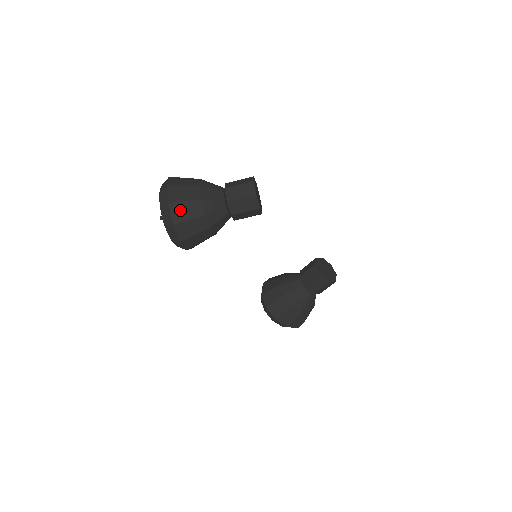
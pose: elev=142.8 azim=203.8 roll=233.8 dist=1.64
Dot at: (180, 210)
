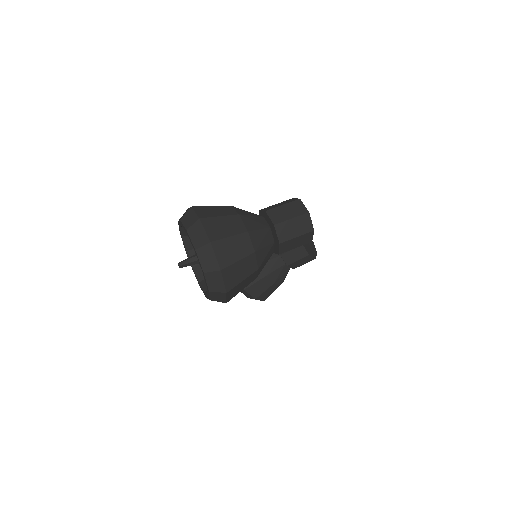
Dot at: (234, 273)
